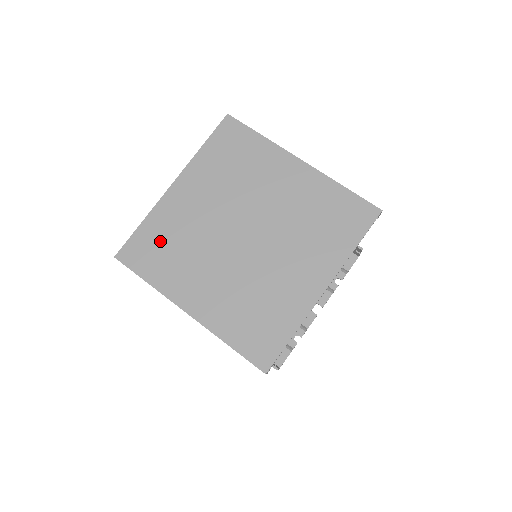
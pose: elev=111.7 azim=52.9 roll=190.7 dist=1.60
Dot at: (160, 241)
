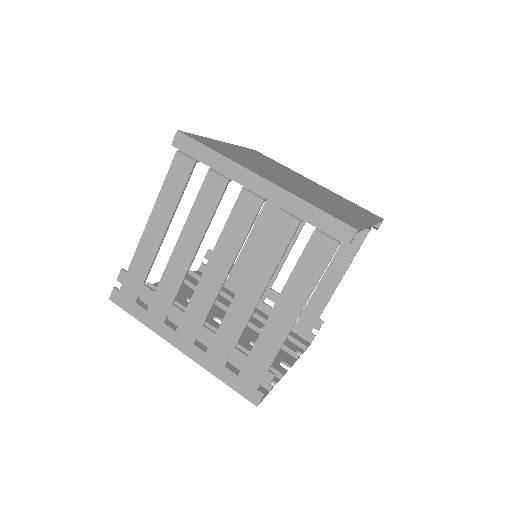
Dot at: (221, 148)
